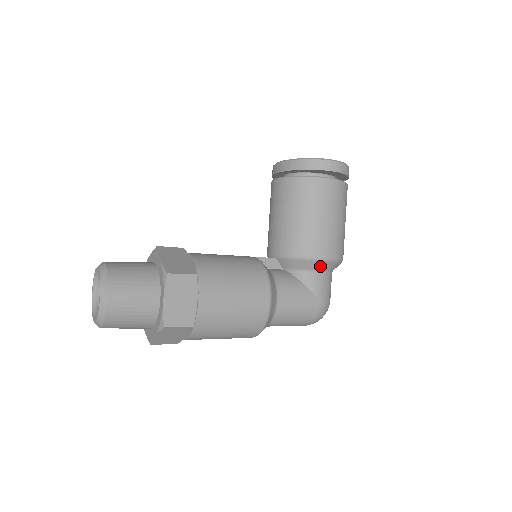
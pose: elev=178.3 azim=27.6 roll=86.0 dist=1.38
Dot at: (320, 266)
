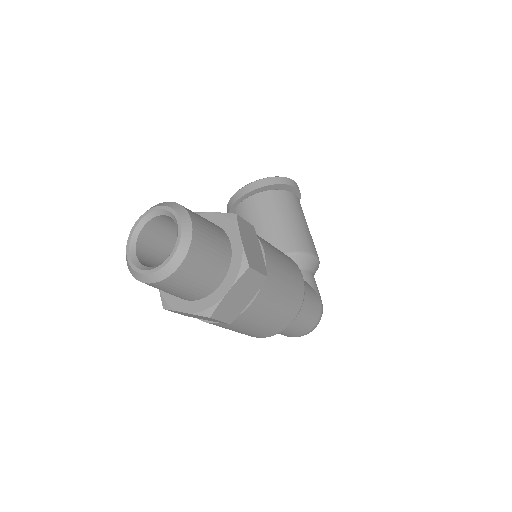
Dot at: (312, 264)
